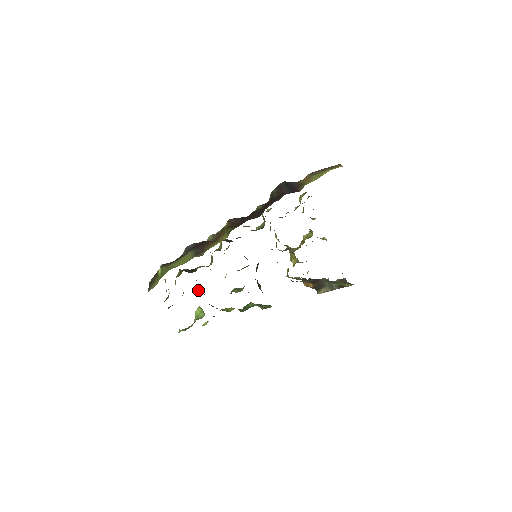
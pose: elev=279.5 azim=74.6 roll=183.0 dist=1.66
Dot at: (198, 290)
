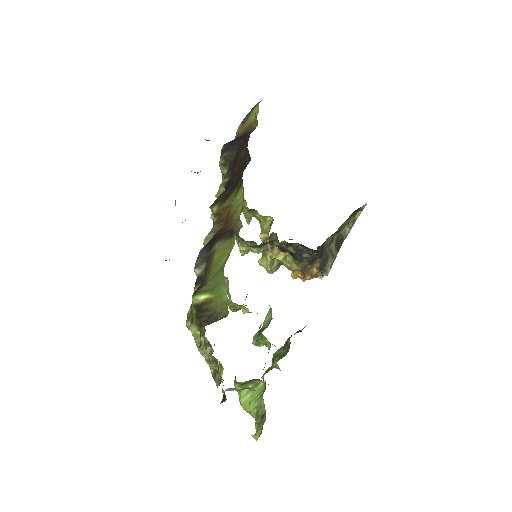
Dot at: occluded
